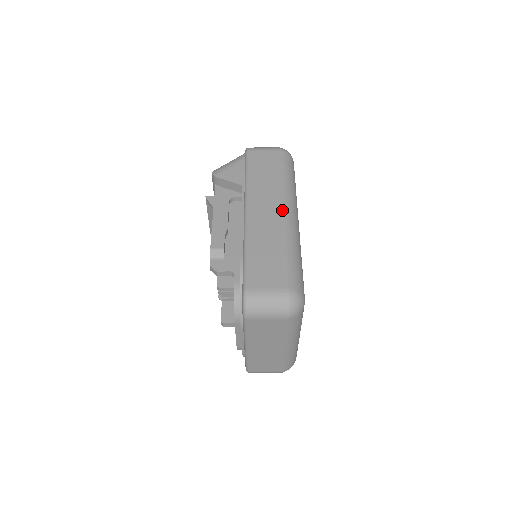
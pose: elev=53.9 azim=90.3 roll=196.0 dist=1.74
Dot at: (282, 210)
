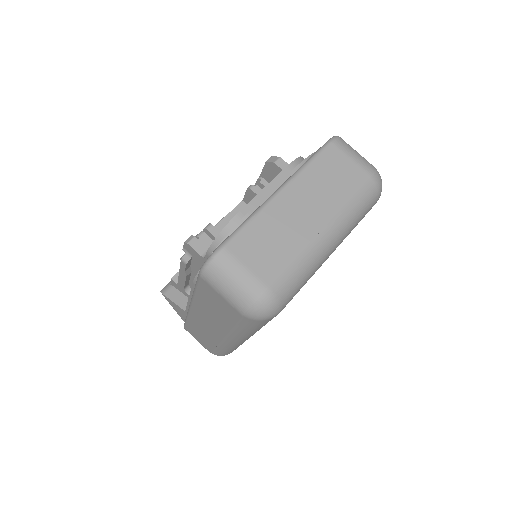
Dot at: occluded
